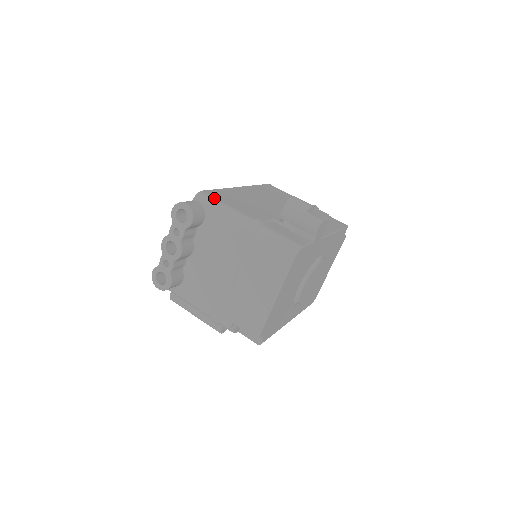
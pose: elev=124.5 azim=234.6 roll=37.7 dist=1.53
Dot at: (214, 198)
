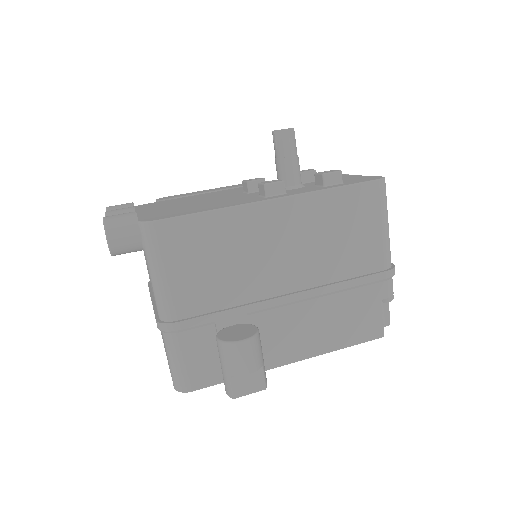
Dot at: (159, 248)
